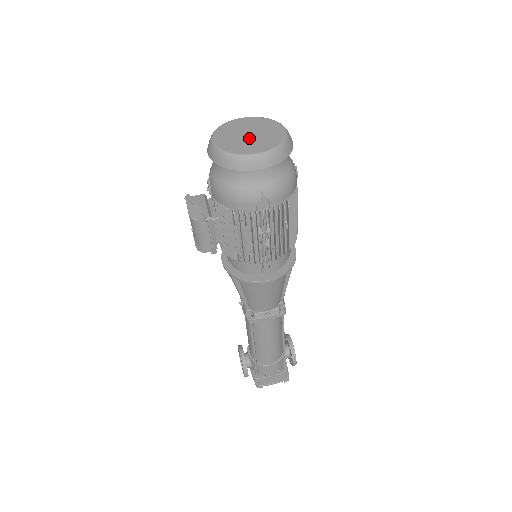
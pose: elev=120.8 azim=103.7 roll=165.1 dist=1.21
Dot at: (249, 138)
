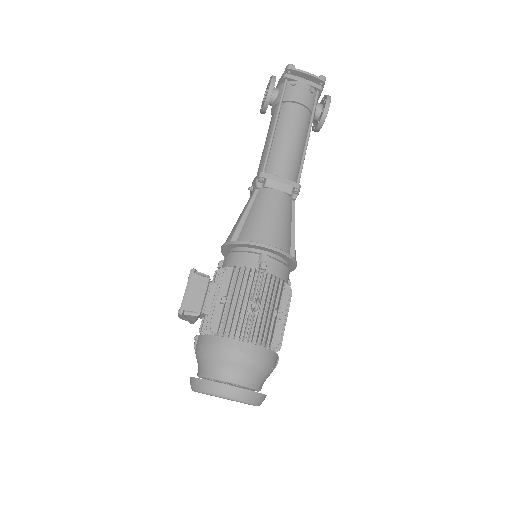
Dot at: occluded
